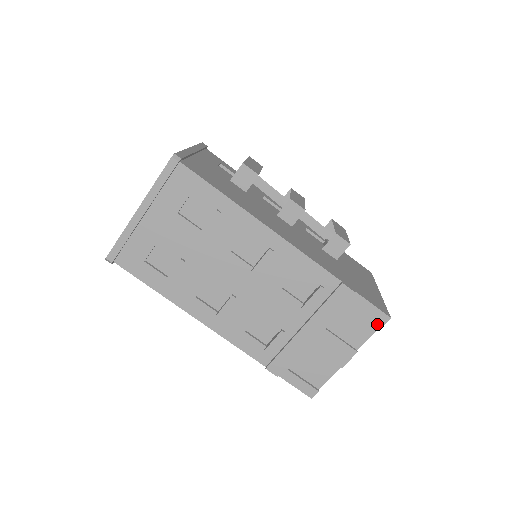
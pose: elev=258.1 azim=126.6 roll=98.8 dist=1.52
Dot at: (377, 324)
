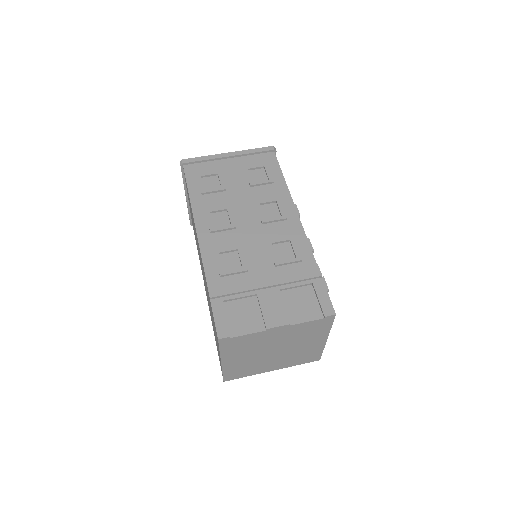
Dot at: (321, 315)
